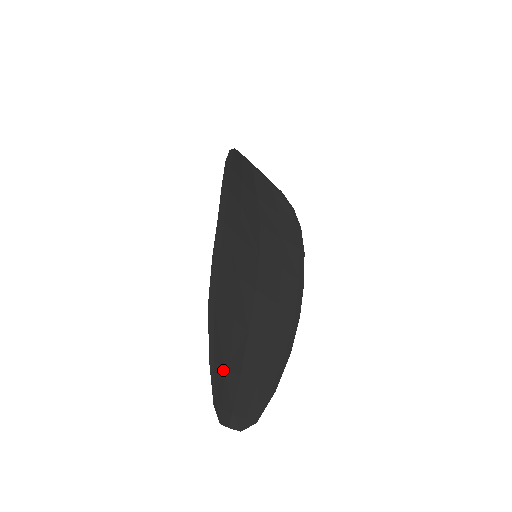
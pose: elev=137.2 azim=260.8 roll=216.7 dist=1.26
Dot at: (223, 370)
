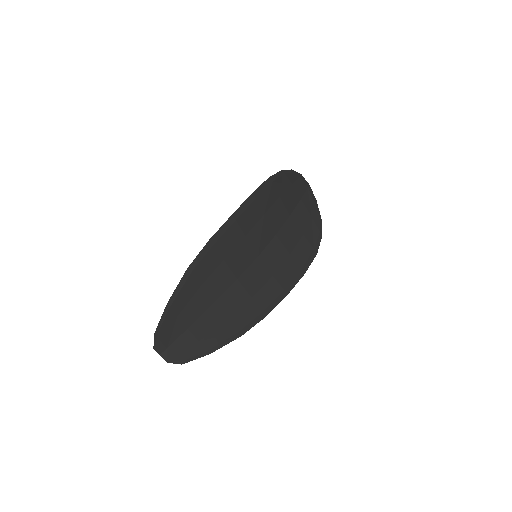
Dot at: (175, 317)
